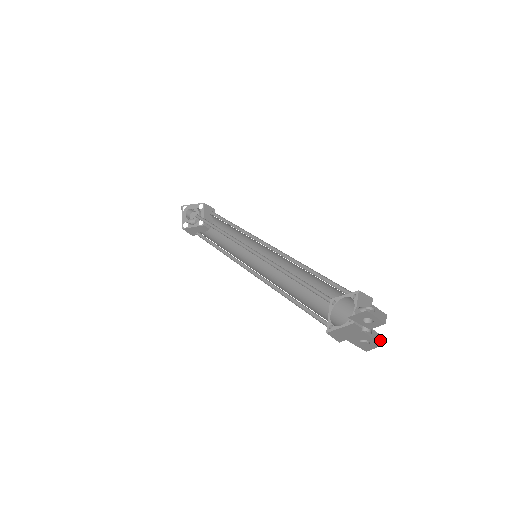
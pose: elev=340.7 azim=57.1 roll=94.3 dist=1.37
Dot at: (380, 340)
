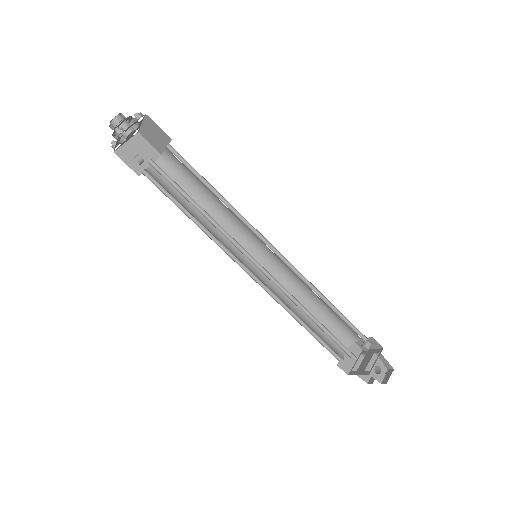
Dot at: occluded
